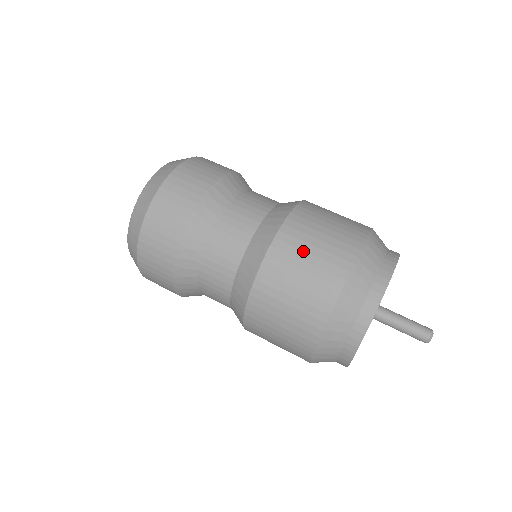
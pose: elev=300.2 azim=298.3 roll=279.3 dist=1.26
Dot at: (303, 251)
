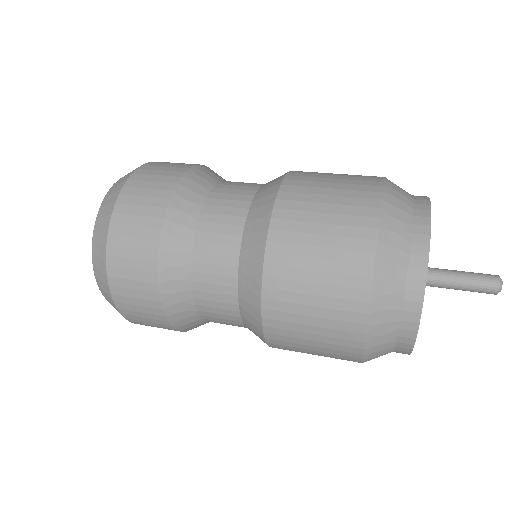
Dot at: (311, 222)
